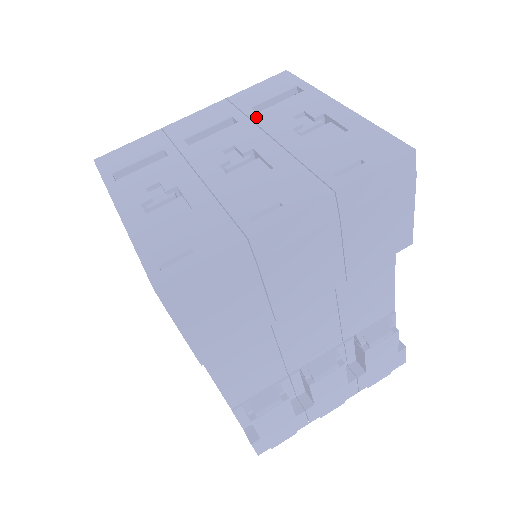
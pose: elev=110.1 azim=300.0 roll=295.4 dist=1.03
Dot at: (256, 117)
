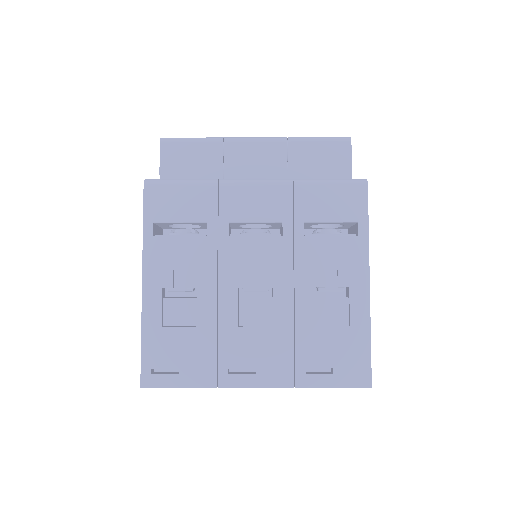
Dot at: (299, 243)
